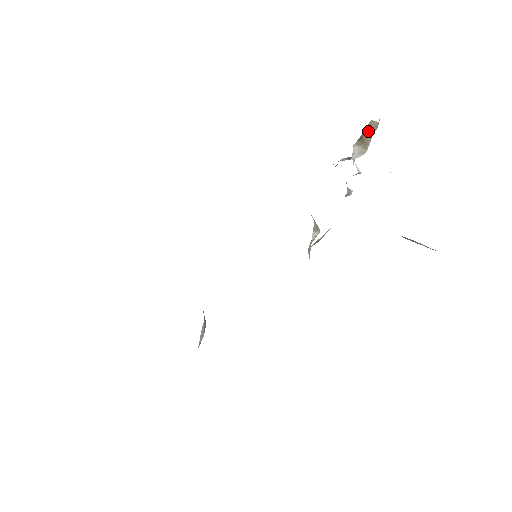
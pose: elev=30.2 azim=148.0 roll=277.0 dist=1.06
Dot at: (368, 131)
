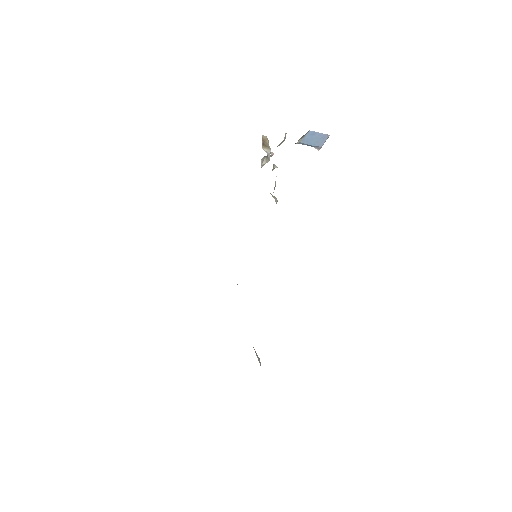
Dot at: (265, 141)
